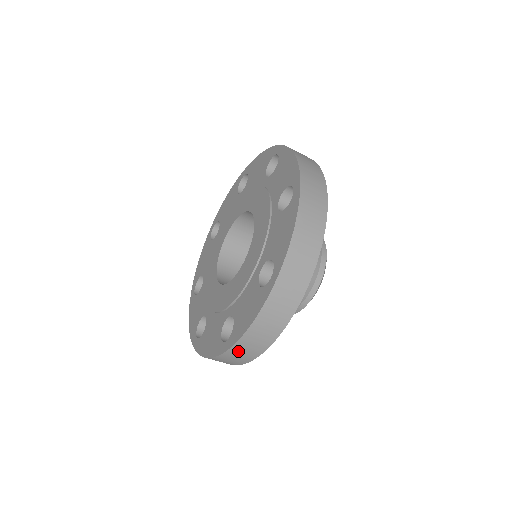
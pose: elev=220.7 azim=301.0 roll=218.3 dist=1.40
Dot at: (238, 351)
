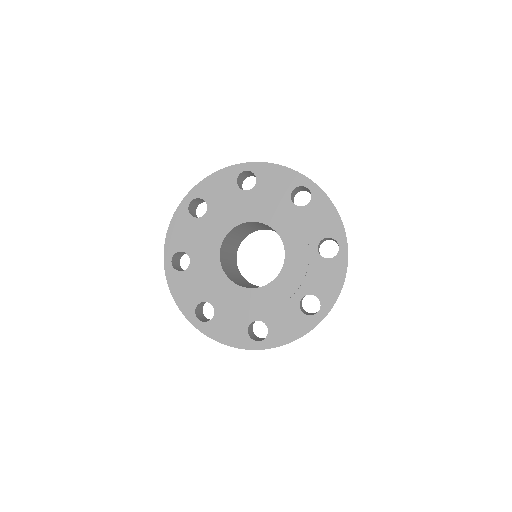
Dot at: occluded
